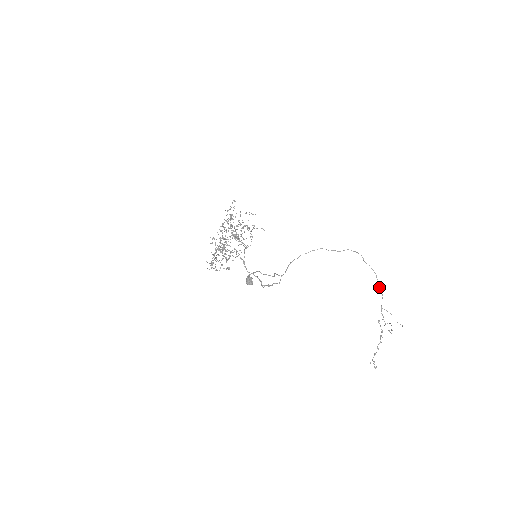
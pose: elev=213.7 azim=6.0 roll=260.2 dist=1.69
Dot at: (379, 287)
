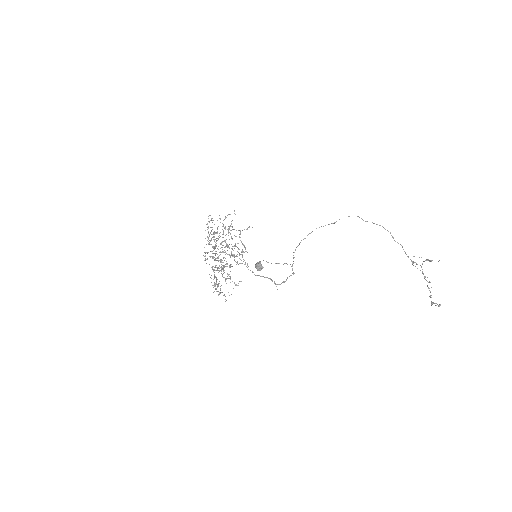
Dot at: (393, 238)
